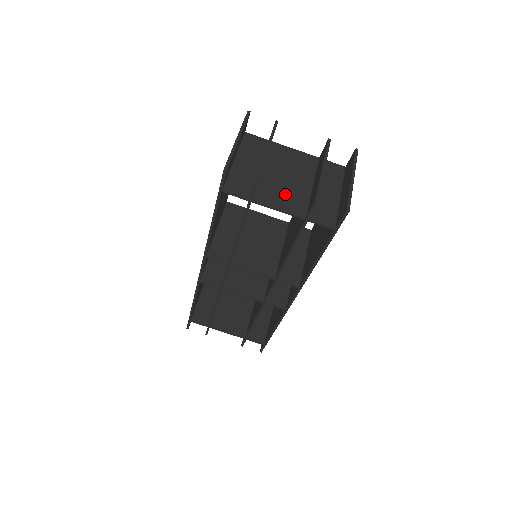
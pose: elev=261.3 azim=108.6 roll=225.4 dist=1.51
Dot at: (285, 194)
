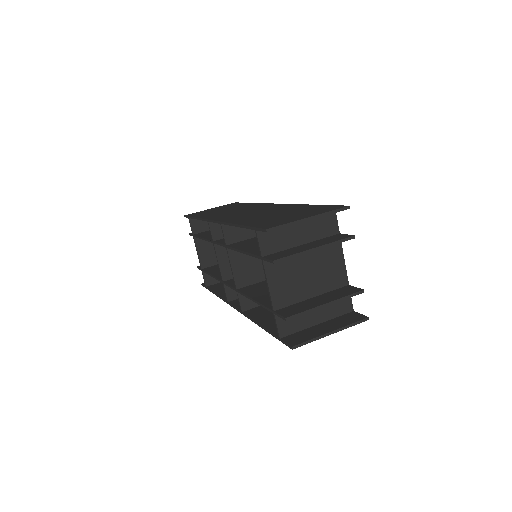
Dot at: (288, 281)
